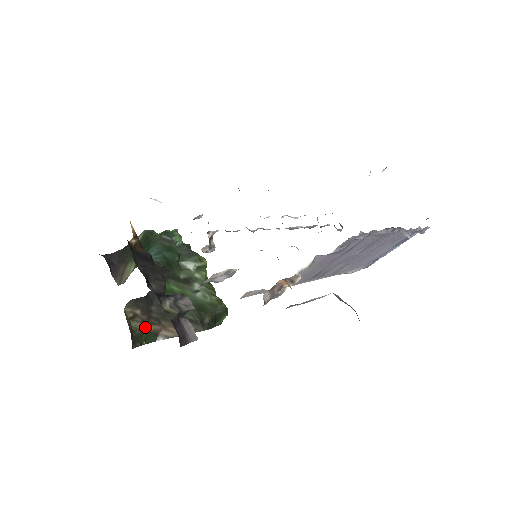
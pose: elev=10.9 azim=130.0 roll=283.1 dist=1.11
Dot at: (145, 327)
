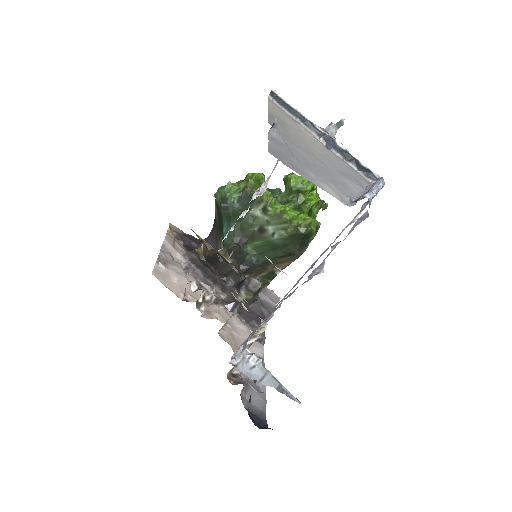
Dot at: (261, 275)
